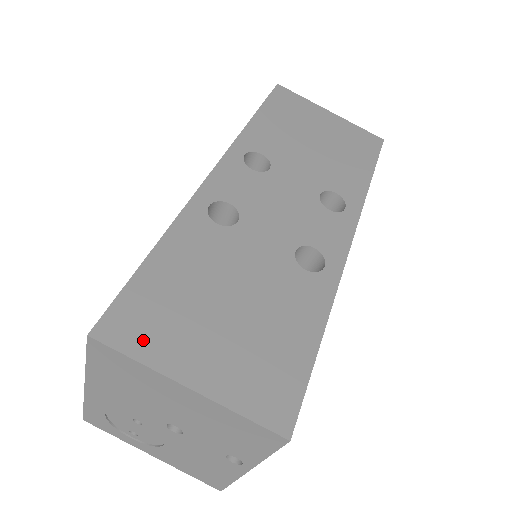
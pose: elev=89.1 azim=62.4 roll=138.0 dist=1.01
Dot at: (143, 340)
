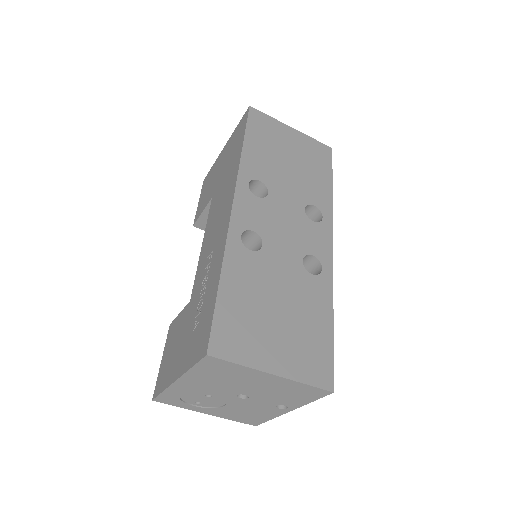
Dot at: (238, 350)
